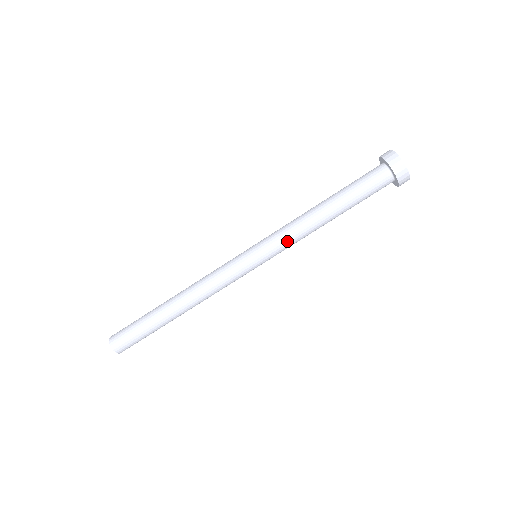
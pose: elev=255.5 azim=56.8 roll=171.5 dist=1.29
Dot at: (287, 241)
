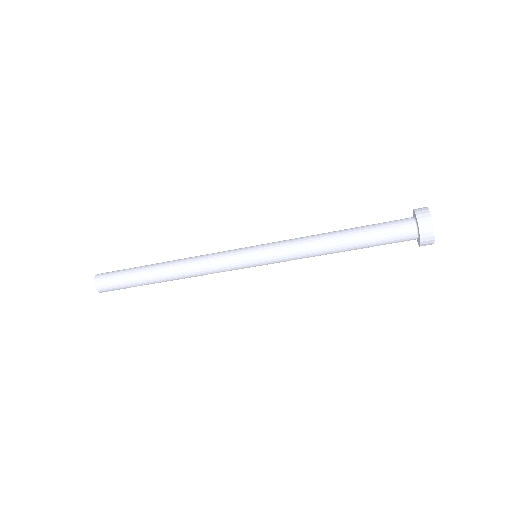
Dot at: (289, 252)
